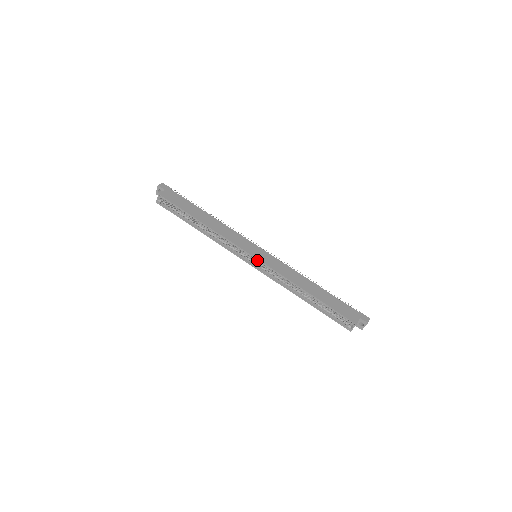
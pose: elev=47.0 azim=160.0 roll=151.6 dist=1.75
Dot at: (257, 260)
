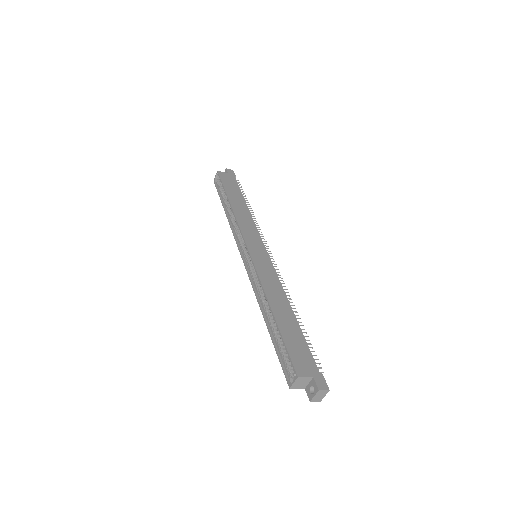
Dot at: occluded
